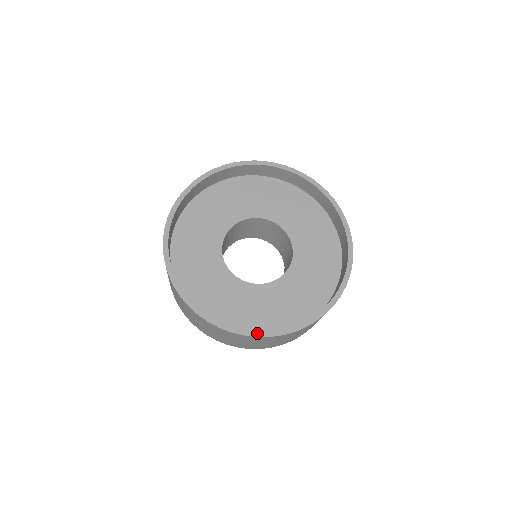
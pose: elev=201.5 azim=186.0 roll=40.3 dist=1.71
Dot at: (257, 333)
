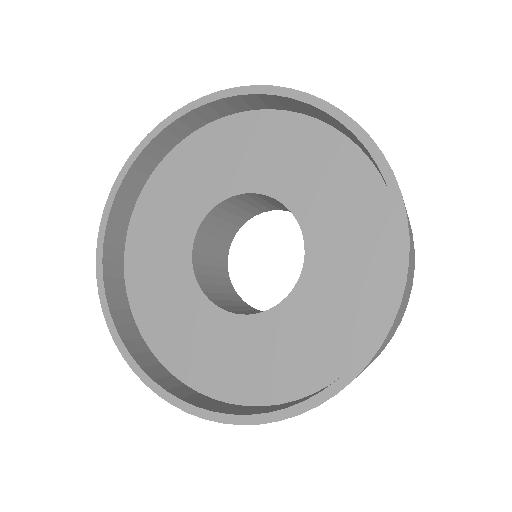
Dot at: (211, 414)
